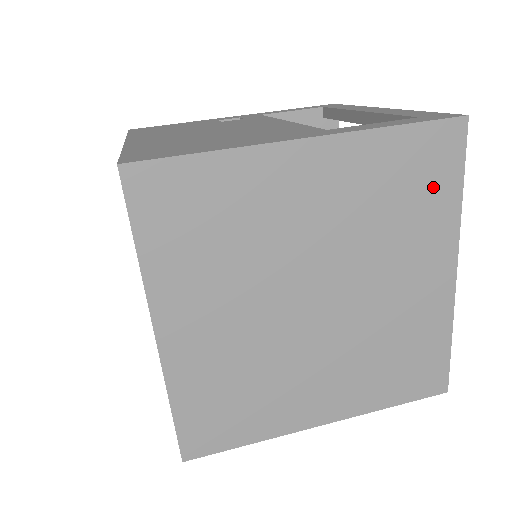
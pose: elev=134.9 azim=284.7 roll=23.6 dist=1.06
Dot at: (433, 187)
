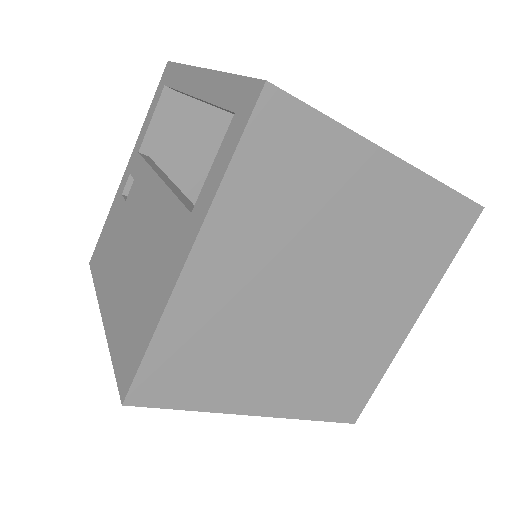
Dot at: (307, 151)
